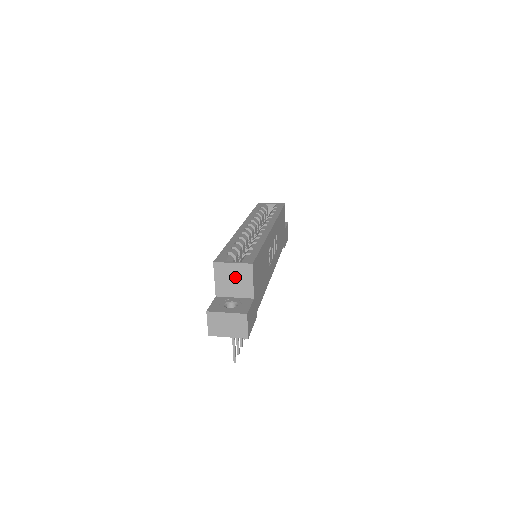
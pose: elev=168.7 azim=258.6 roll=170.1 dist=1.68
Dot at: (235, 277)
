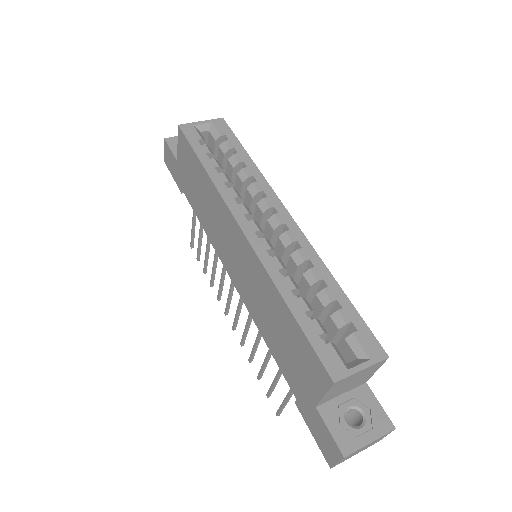
Dot at: (356, 379)
